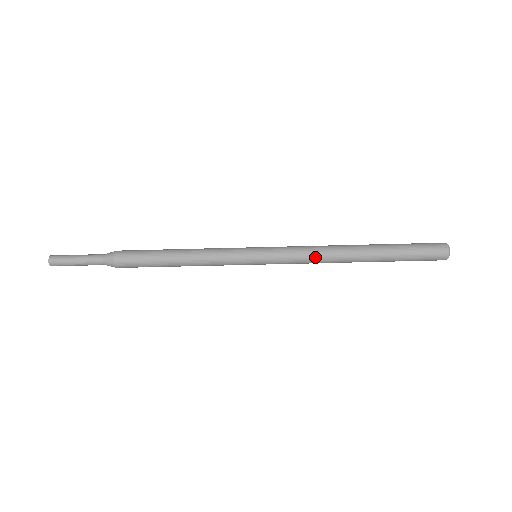
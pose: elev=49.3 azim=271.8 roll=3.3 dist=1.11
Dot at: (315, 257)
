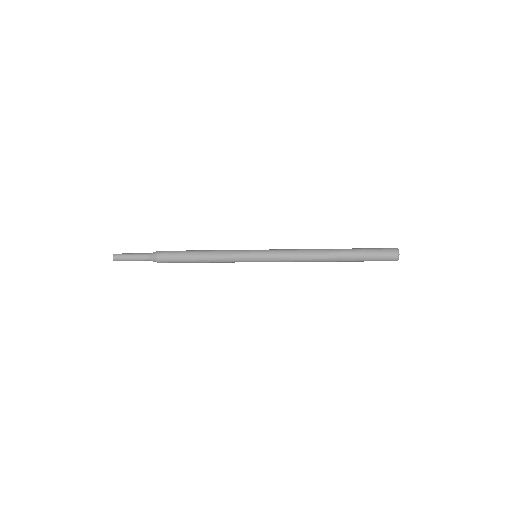
Dot at: (298, 257)
